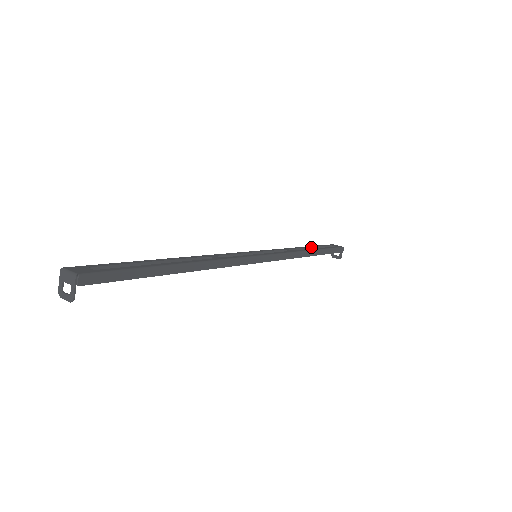
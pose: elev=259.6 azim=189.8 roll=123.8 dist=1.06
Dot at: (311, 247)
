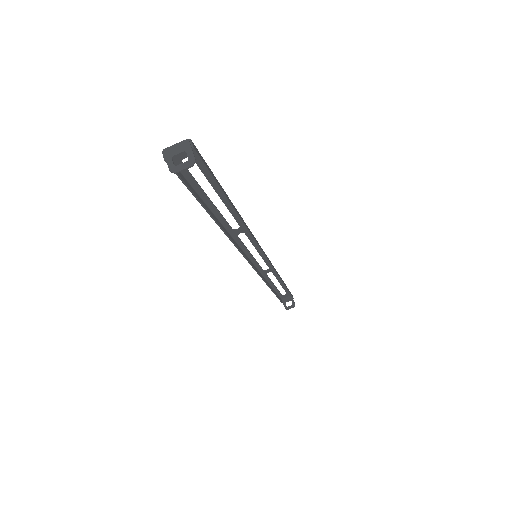
Dot at: (274, 285)
